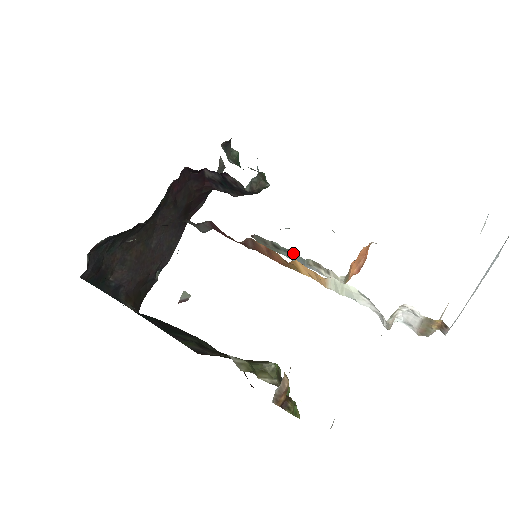
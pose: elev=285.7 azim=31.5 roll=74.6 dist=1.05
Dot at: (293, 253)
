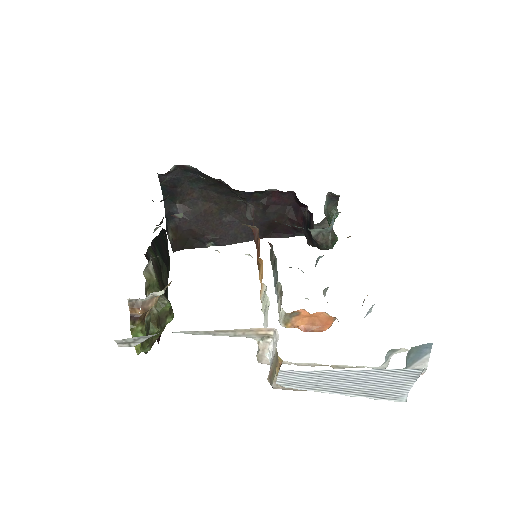
Dot at: (277, 273)
